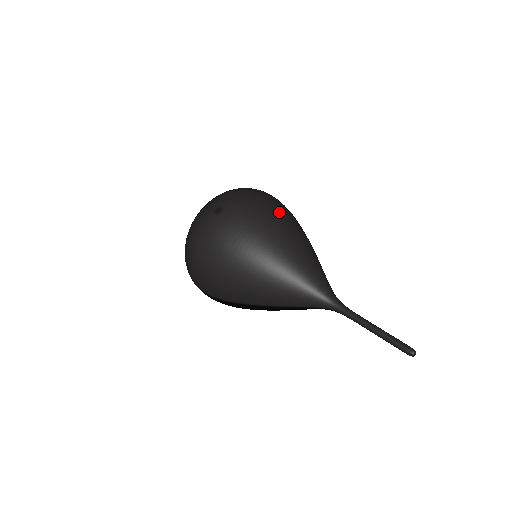
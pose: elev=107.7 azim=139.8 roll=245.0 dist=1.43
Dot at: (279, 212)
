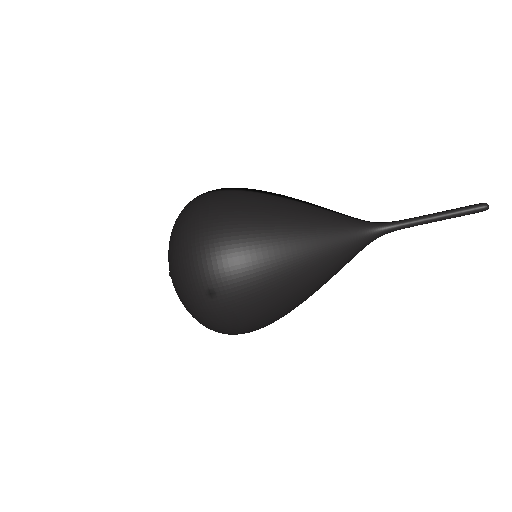
Dot at: (249, 223)
